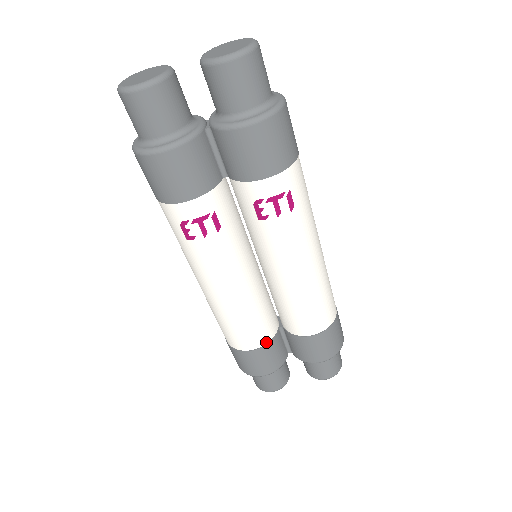
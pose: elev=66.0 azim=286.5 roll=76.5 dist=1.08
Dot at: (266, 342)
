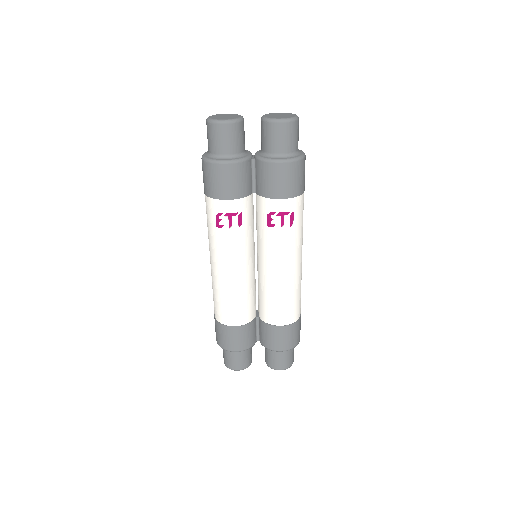
Dot at: (245, 323)
